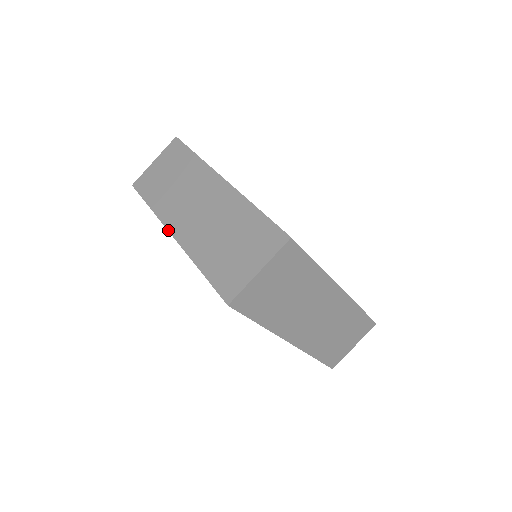
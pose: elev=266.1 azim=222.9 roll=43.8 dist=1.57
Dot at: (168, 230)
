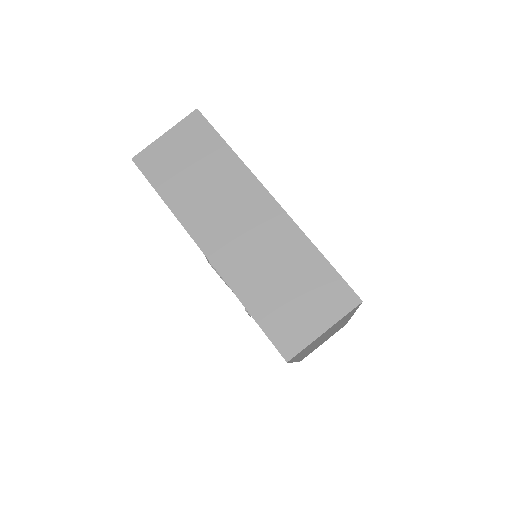
Dot at: occluded
